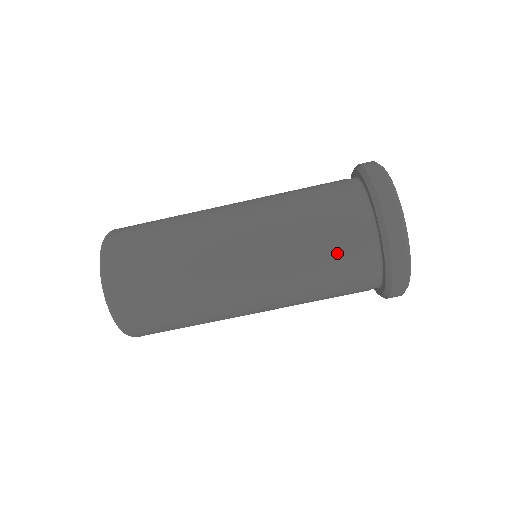
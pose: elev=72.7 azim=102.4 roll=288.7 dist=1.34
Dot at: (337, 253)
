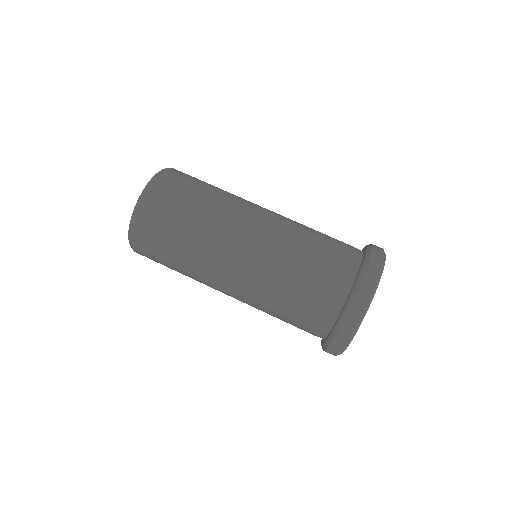
Dot at: (316, 277)
